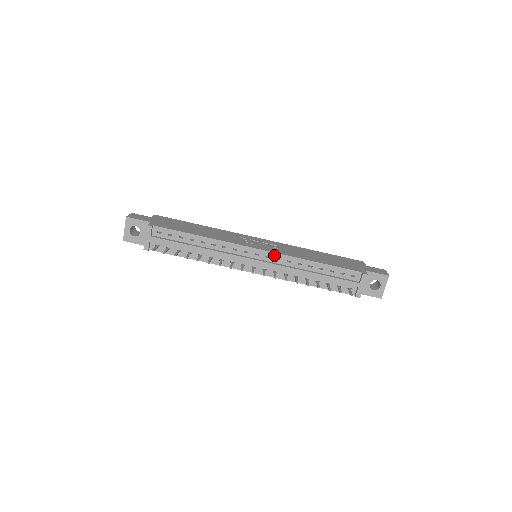
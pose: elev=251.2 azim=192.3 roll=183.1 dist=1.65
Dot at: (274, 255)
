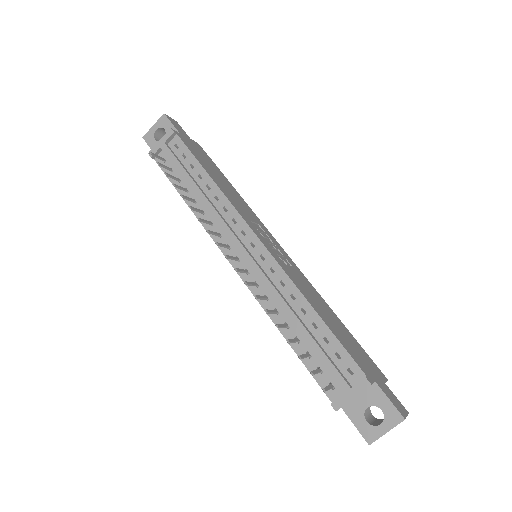
Dot at: (271, 261)
